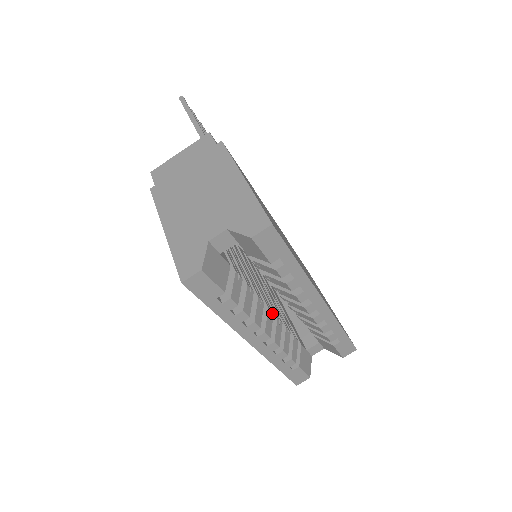
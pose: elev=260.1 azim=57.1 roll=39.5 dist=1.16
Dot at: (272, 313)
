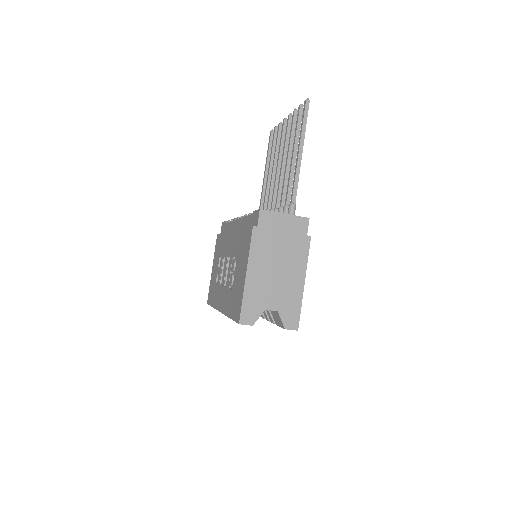
Dot at: occluded
